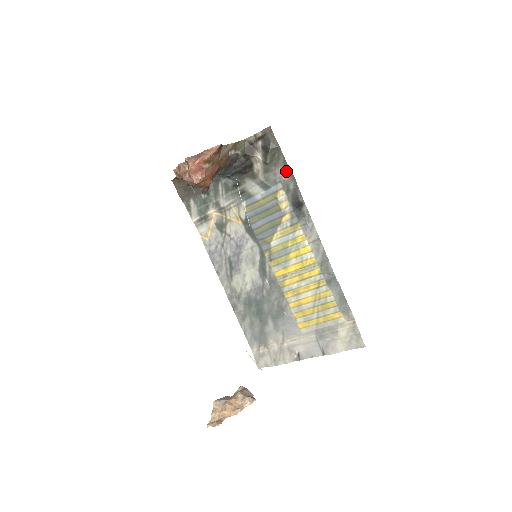
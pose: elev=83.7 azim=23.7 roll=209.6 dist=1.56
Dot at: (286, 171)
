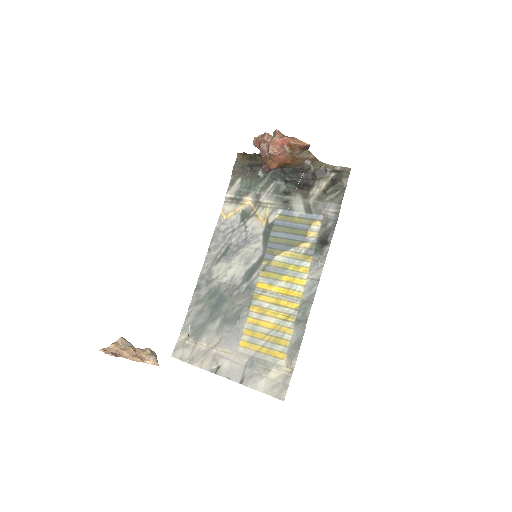
Dot at: (336, 210)
